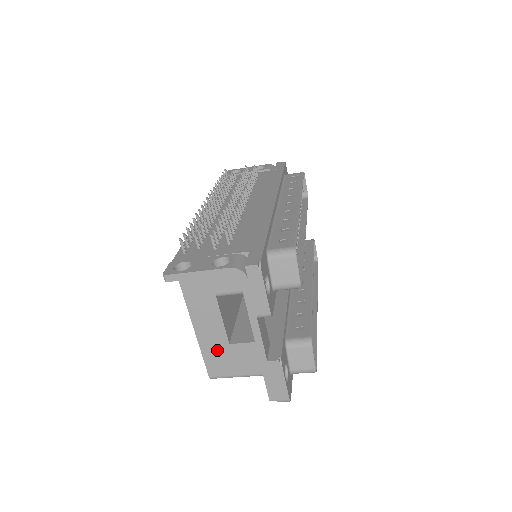
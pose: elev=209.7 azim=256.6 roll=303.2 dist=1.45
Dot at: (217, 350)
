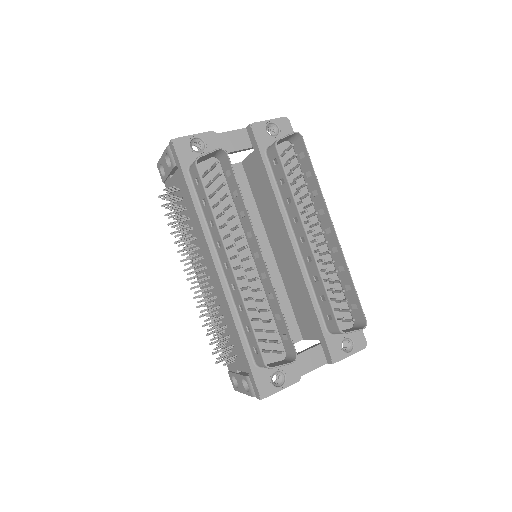
Dot at: occluded
